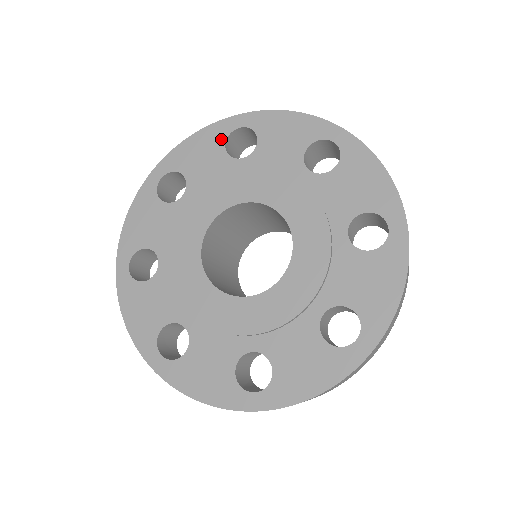
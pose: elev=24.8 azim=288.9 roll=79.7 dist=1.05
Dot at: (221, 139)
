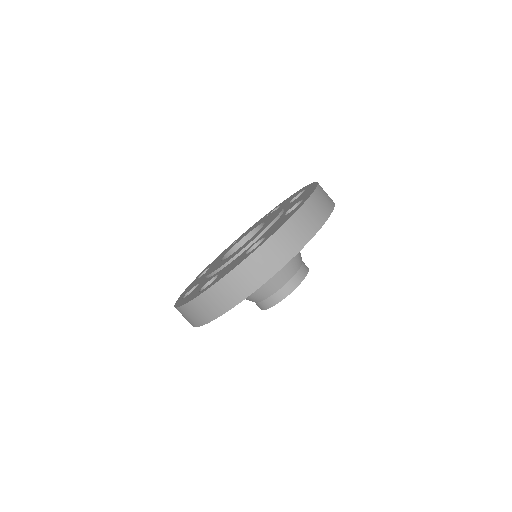
Dot at: (267, 215)
